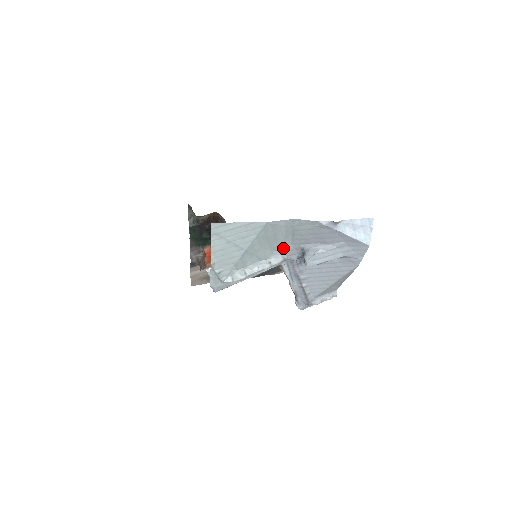
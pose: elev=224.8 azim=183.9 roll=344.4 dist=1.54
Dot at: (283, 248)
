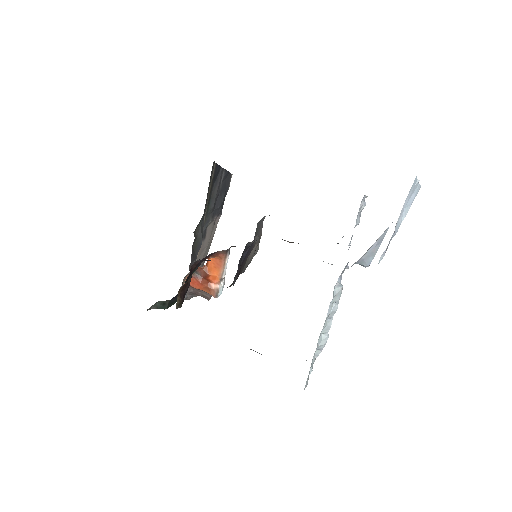
Dot at: occluded
